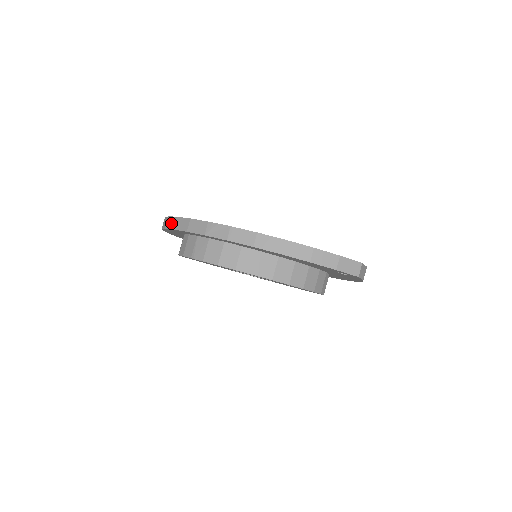
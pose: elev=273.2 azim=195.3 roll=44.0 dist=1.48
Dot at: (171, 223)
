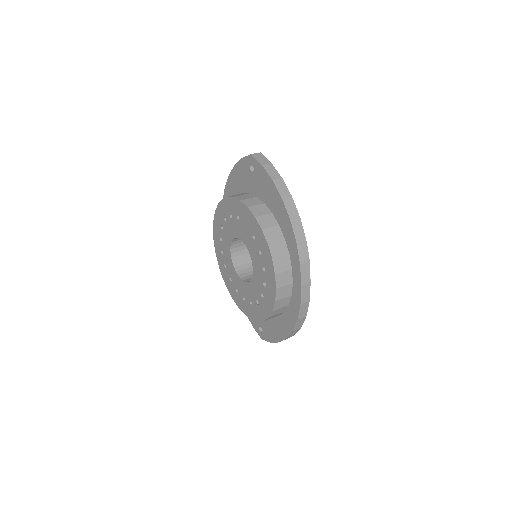
Dot at: occluded
